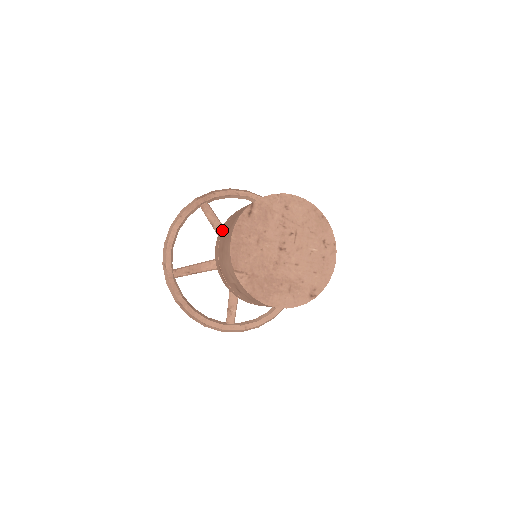
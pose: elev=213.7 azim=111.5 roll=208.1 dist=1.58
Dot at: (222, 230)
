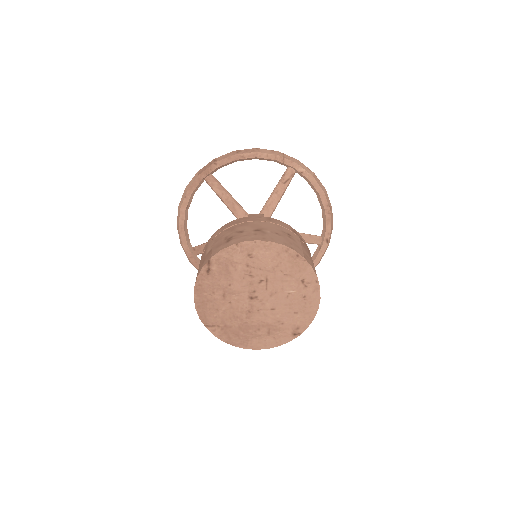
Dot at: occluded
